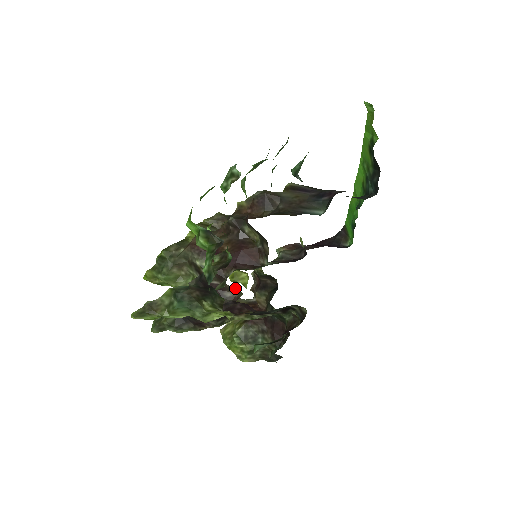
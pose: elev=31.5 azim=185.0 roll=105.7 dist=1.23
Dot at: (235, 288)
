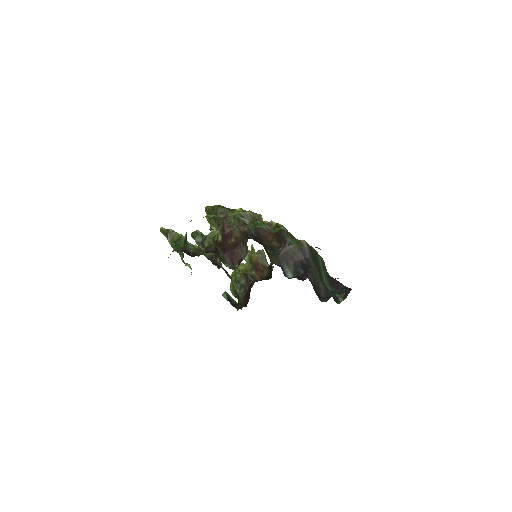
Dot at: occluded
